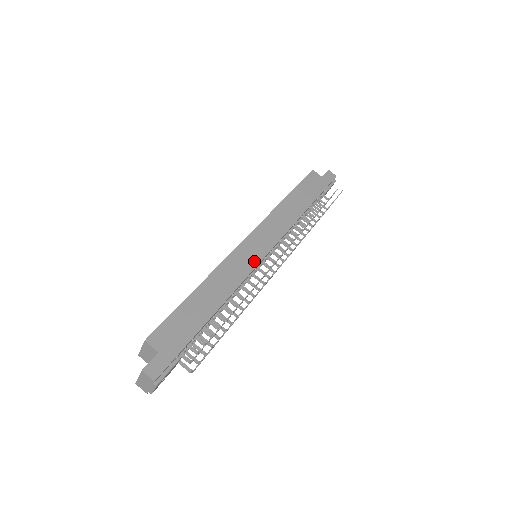
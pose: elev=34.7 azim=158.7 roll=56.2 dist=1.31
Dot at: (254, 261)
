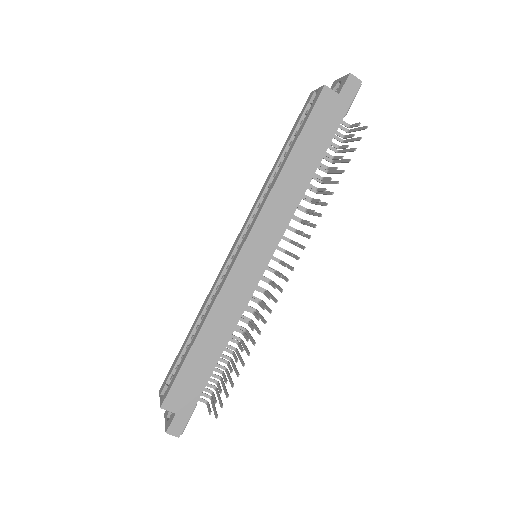
Dot at: (253, 281)
